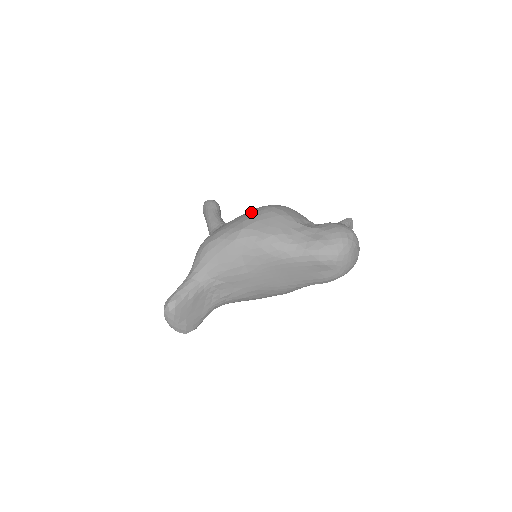
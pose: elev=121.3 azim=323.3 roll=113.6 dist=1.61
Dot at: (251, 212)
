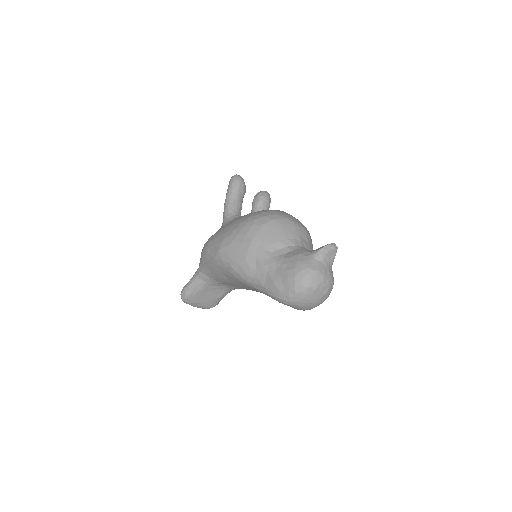
Dot at: (235, 226)
